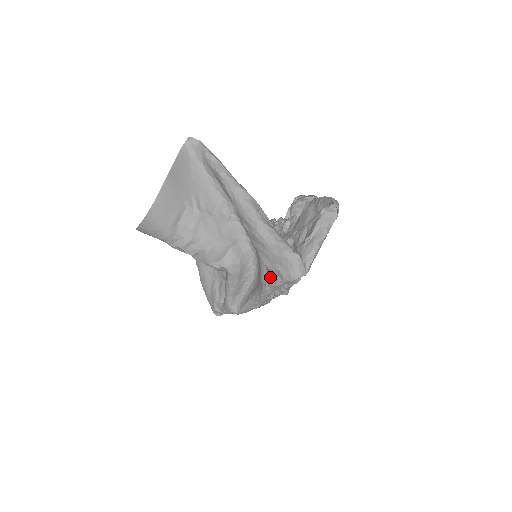
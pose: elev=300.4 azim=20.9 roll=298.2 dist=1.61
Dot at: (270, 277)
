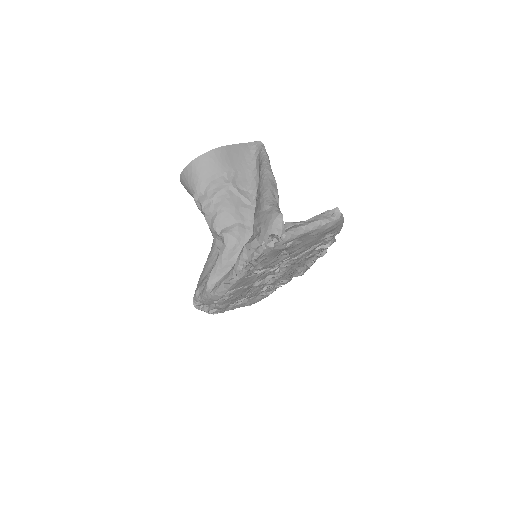
Dot at: (252, 239)
